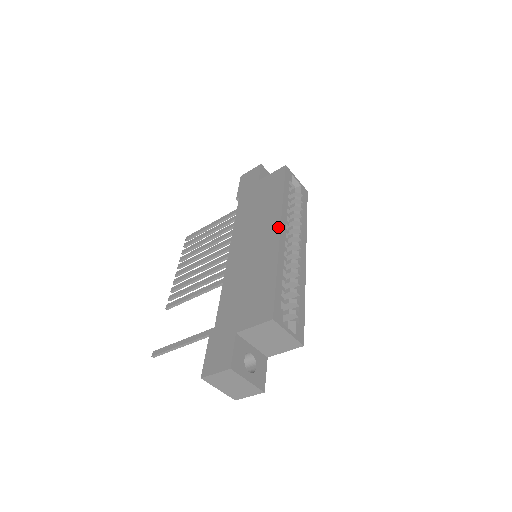
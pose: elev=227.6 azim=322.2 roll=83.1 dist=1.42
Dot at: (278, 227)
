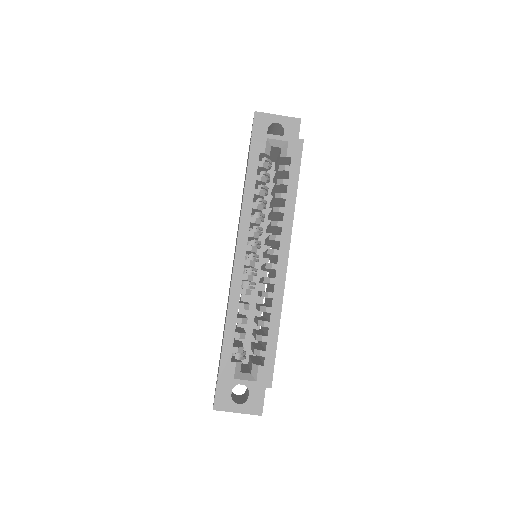
Dot at: occluded
